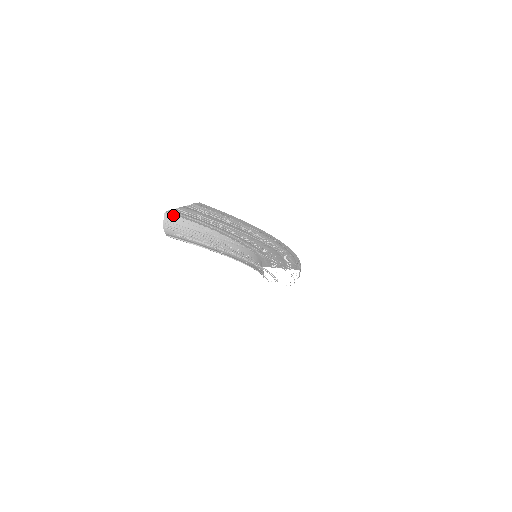
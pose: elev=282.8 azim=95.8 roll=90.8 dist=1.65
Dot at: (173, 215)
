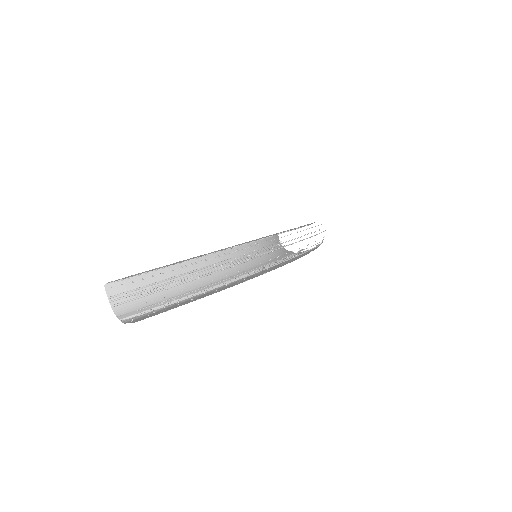
Dot at: occluded
